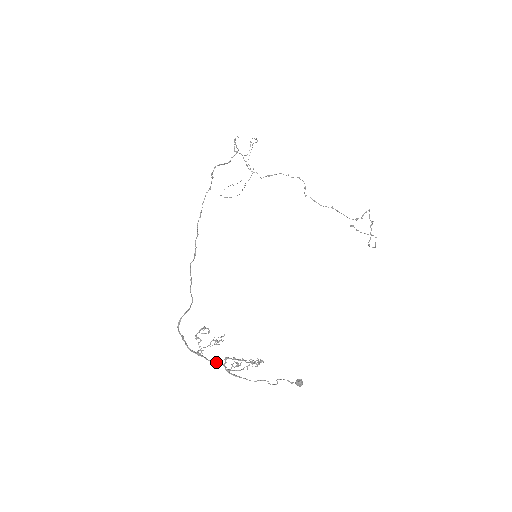
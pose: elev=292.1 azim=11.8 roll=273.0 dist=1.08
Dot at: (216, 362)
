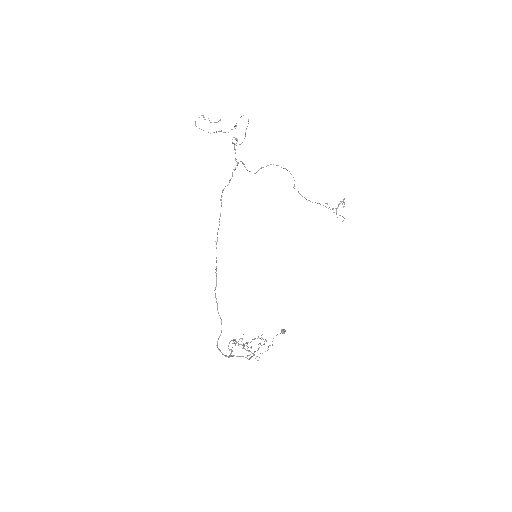
Dot at: (241, 356)
